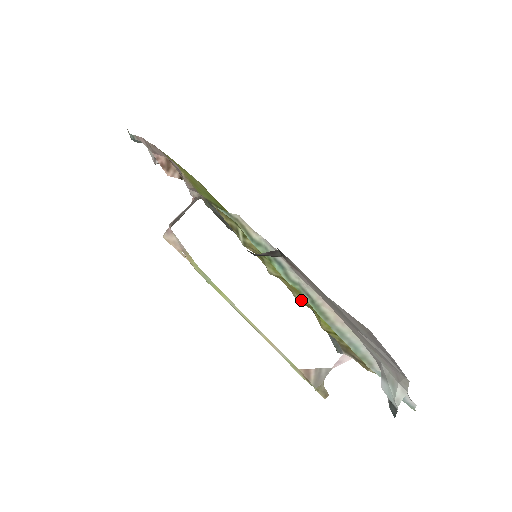
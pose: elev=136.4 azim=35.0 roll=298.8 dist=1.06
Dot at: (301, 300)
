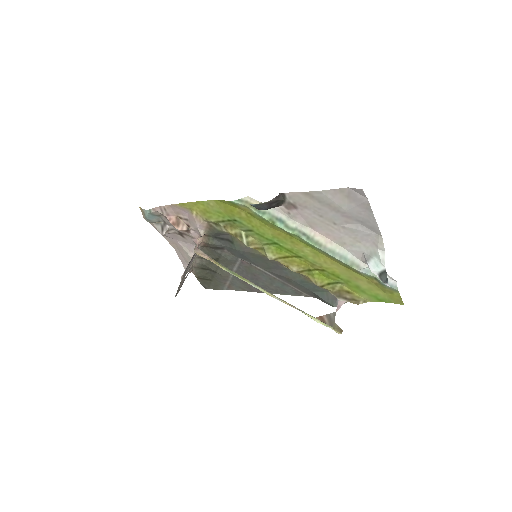
Dot at: (297, 269)
